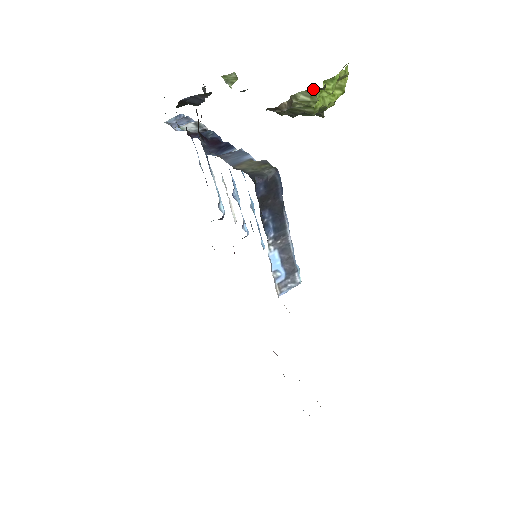
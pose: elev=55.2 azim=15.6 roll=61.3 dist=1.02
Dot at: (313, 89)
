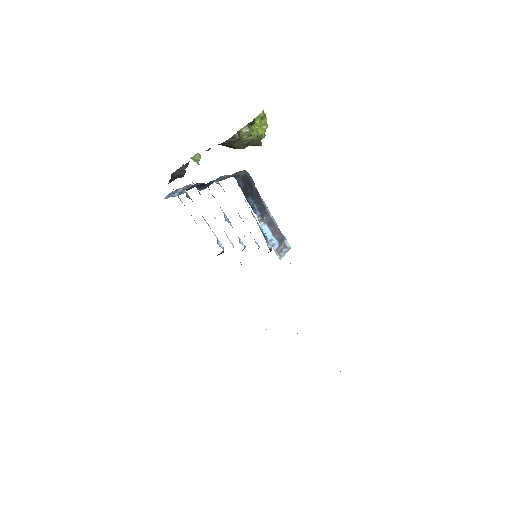
Dot at: (249, 124)
